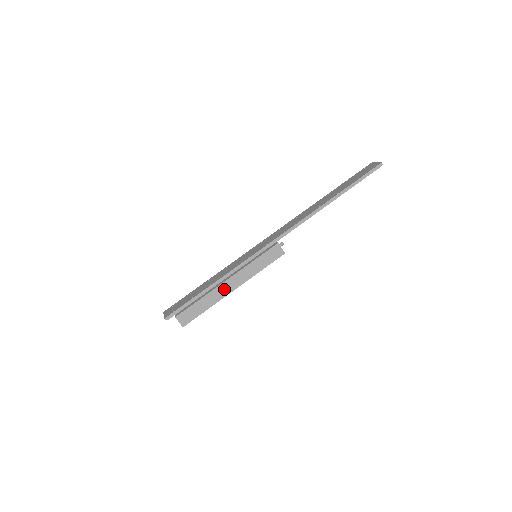
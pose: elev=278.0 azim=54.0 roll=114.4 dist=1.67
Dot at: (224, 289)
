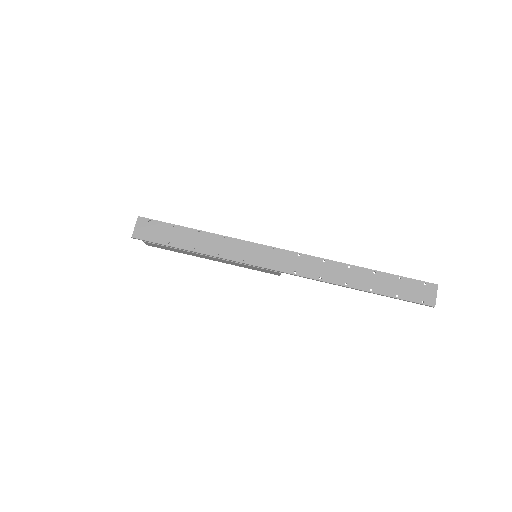
Dot at: (204, 256)
